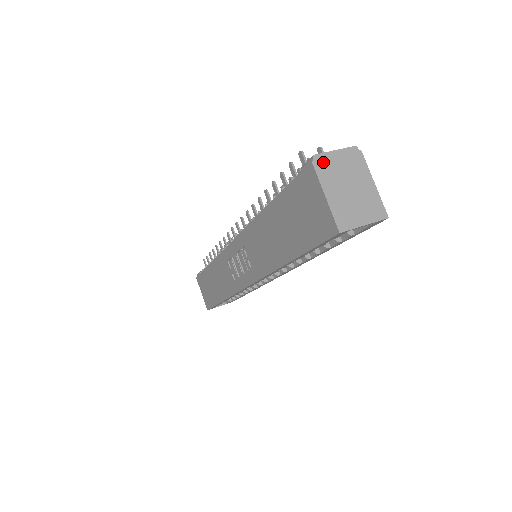
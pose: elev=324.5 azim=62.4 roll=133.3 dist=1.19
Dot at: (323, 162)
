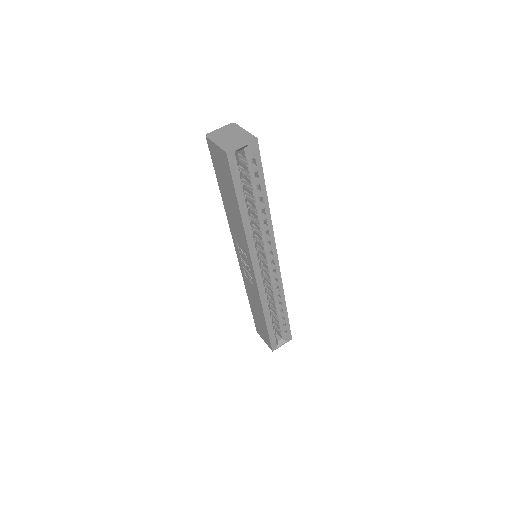
Dot at: (212, 134)
